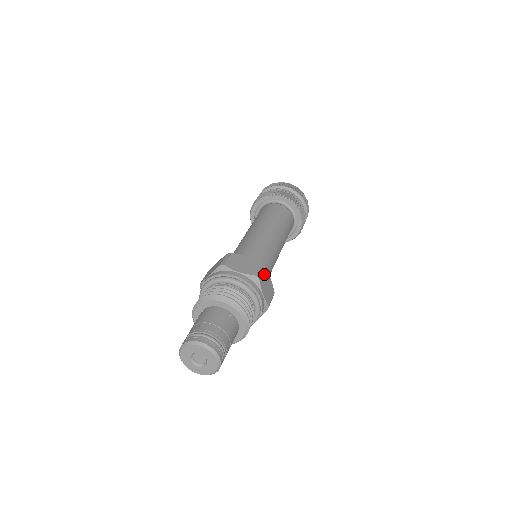
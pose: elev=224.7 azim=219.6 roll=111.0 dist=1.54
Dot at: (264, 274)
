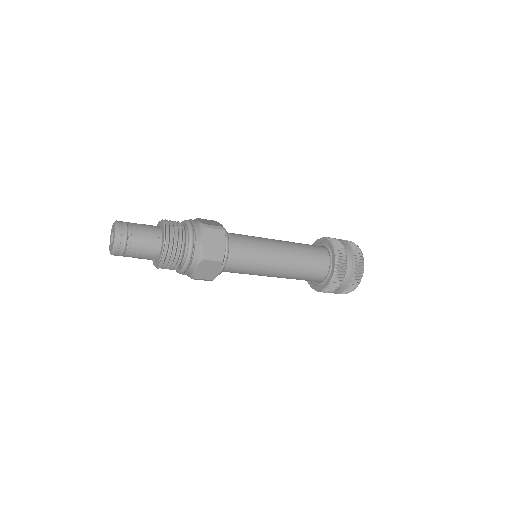
Dot at: occluded
